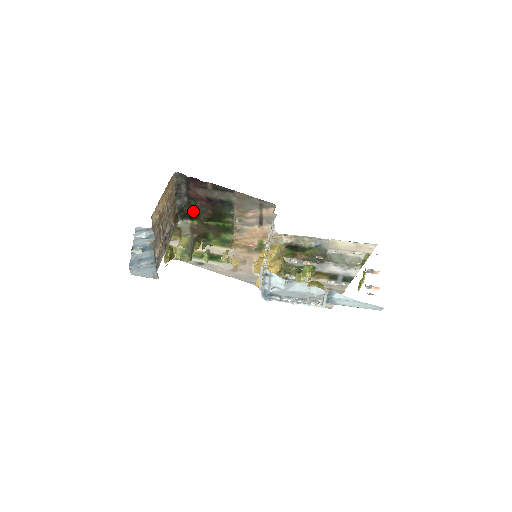
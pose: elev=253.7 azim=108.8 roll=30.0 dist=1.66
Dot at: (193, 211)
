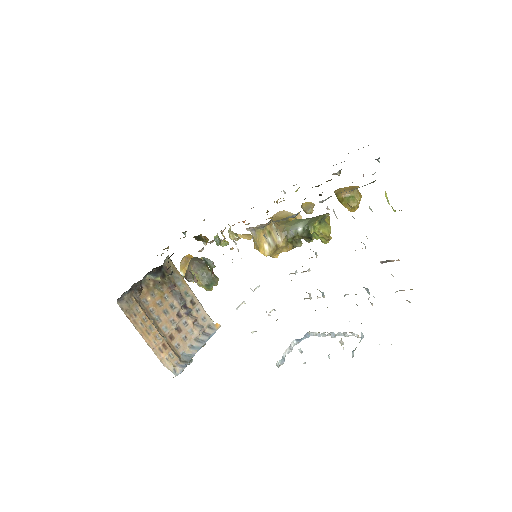
Dot at: occluded
